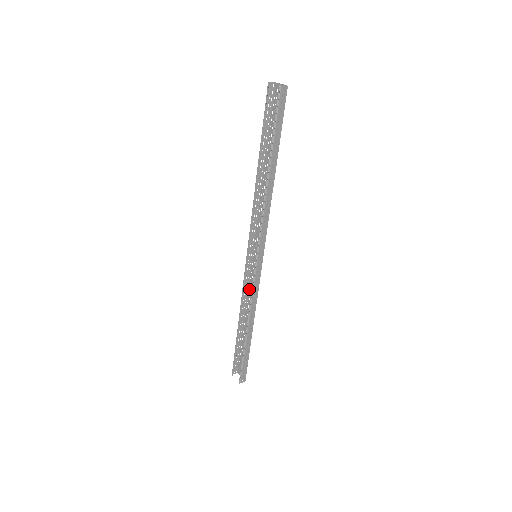
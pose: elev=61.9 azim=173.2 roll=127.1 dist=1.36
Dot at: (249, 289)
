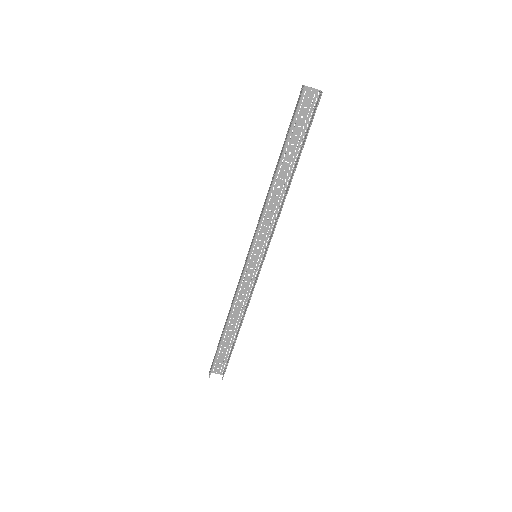
Dot at: occluded
